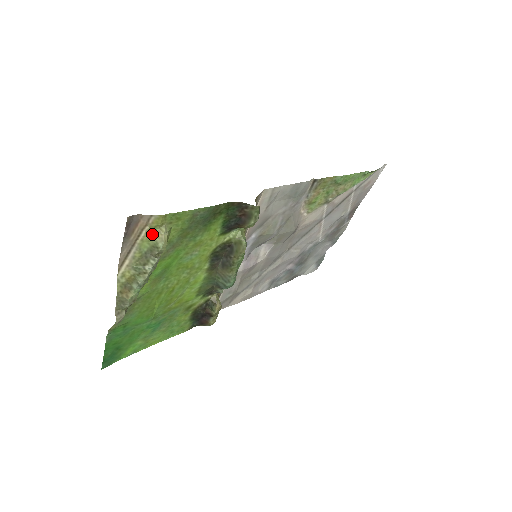
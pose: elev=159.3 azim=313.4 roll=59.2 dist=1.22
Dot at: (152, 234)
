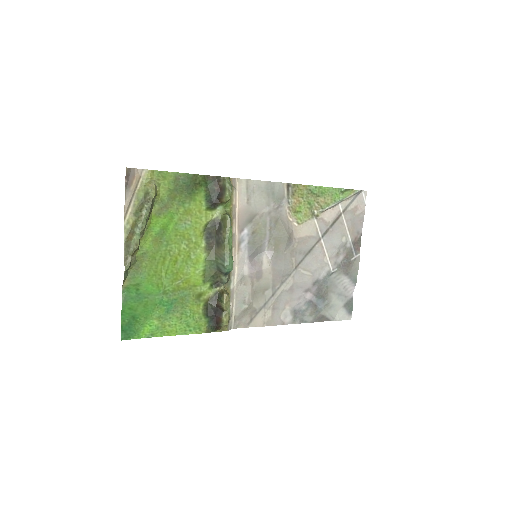
Dot at: (145, 185)
